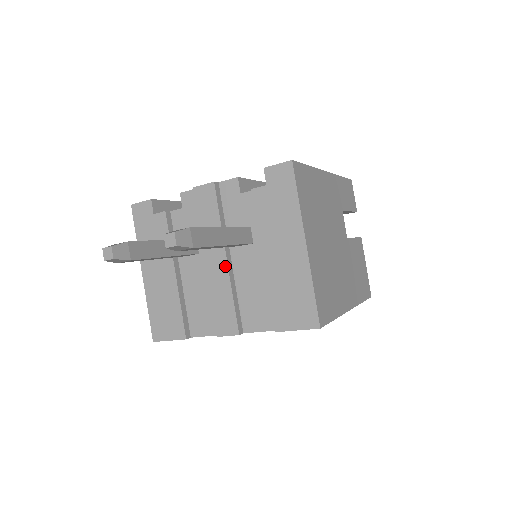
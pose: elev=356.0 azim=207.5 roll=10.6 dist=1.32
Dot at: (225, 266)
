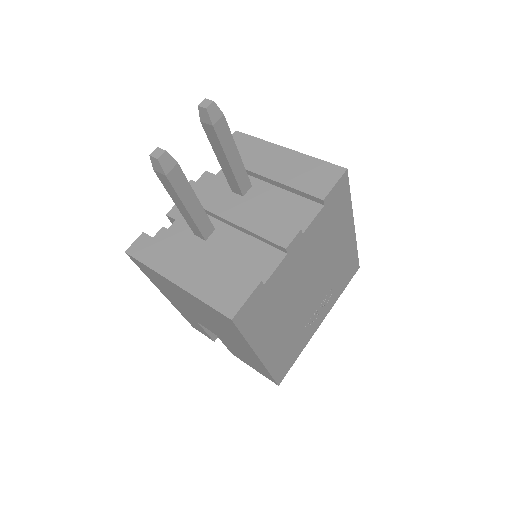
Dot at: (245, 207)
